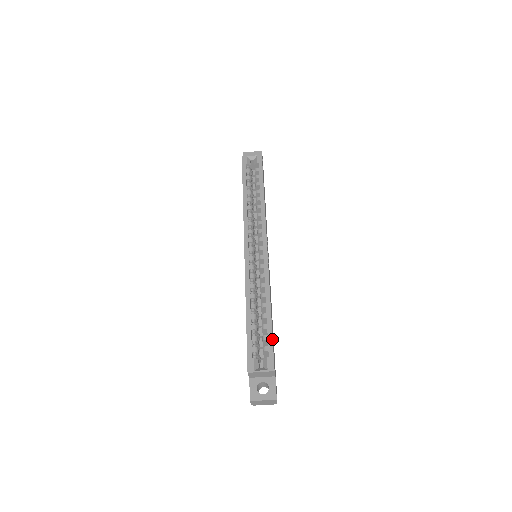
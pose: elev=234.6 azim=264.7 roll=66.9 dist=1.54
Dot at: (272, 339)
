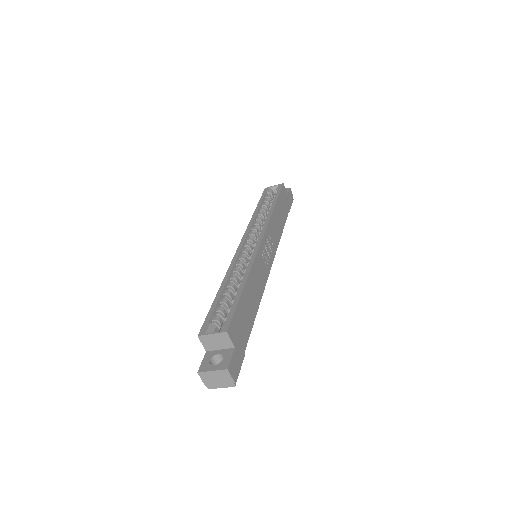
Dot at: (236, 305)
